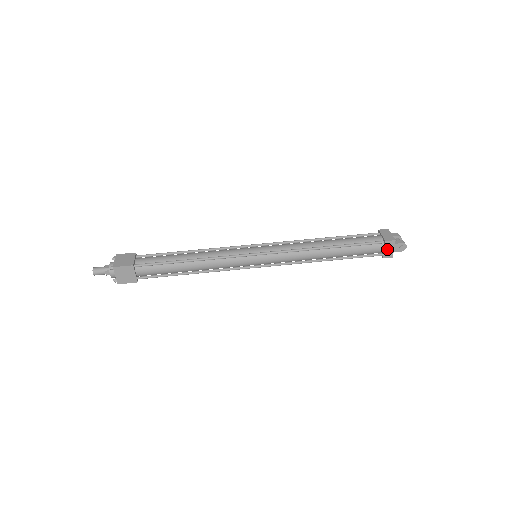
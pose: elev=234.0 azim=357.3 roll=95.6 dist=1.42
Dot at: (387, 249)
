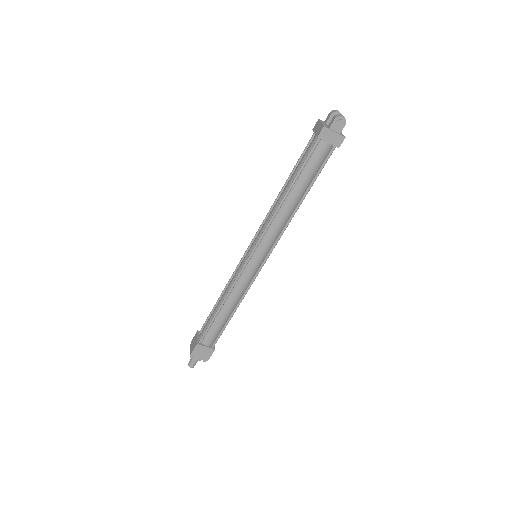
Dot at: (329, 139)
